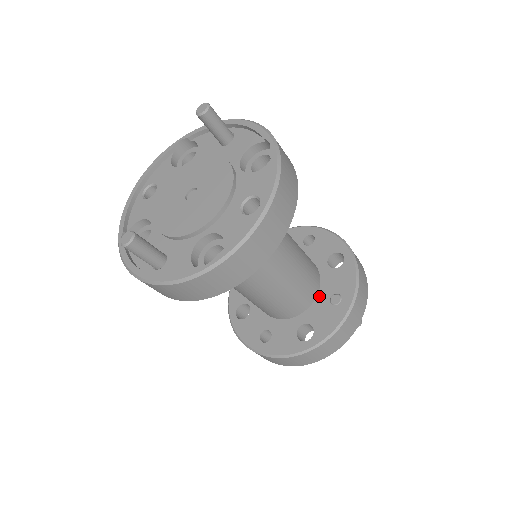
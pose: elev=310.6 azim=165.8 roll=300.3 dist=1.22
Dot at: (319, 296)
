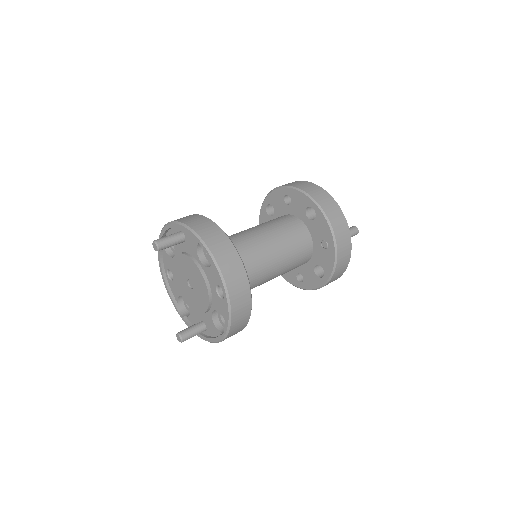
Dot at: (314, 244)
